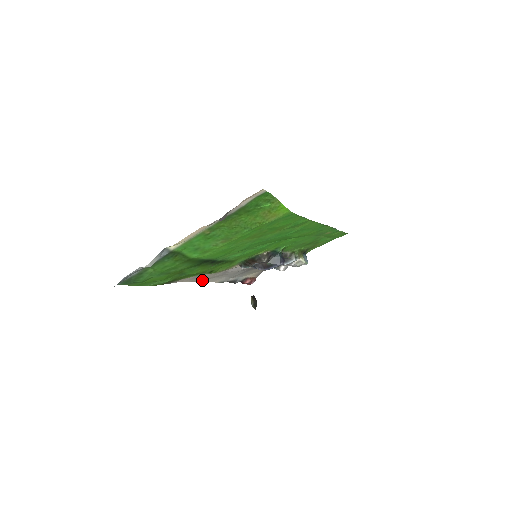
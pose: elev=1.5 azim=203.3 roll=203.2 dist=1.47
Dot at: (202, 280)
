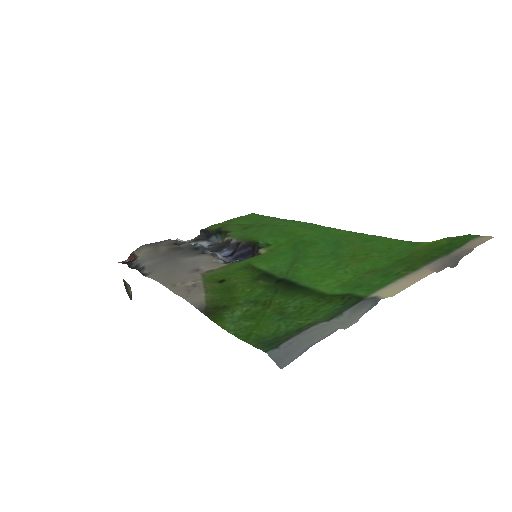
Dot at: (163, 282)
